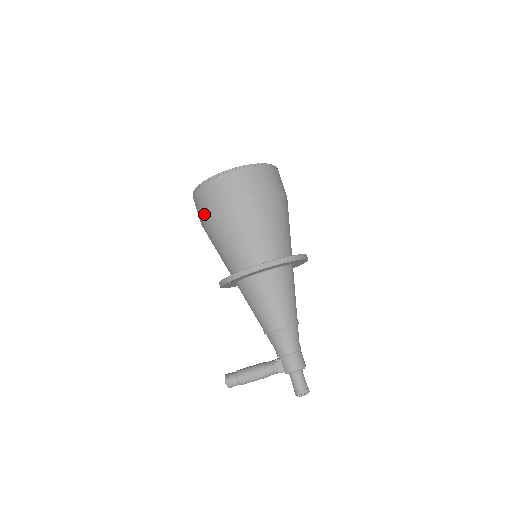
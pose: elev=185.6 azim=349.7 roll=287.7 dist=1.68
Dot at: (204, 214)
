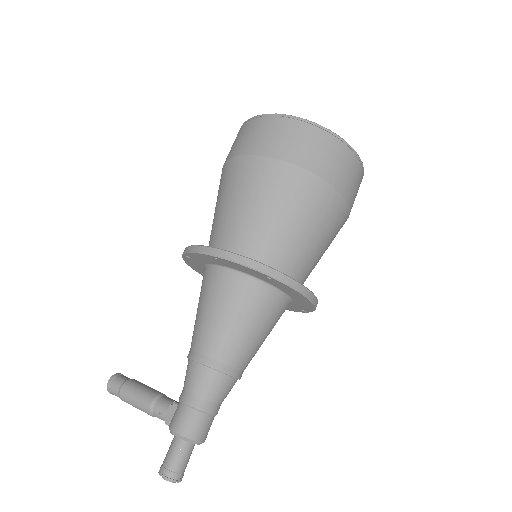
Dot at: occluded
